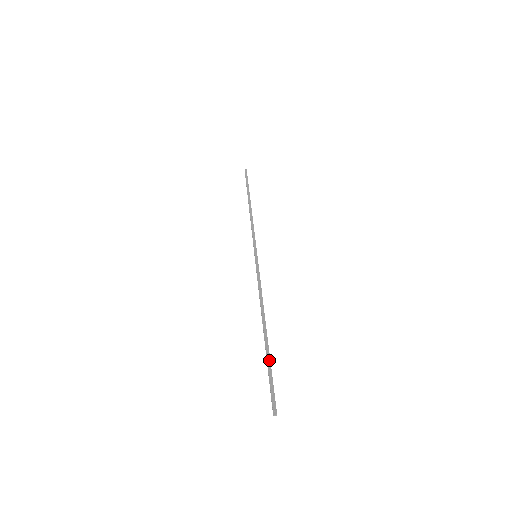
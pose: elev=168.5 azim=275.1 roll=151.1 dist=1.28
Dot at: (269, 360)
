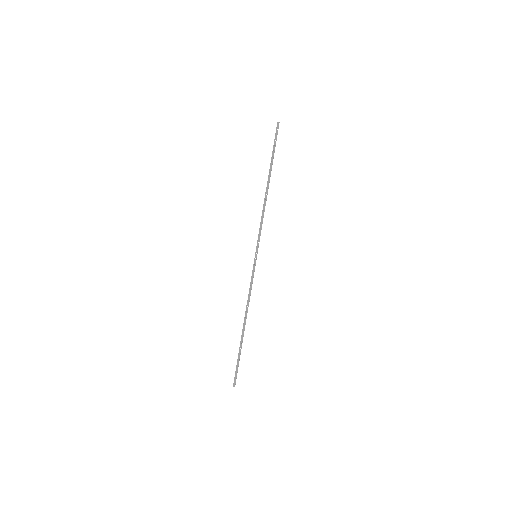
Dot at: (240, 353)
